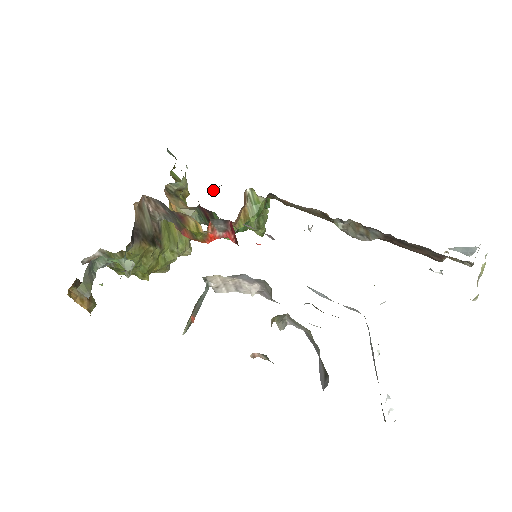
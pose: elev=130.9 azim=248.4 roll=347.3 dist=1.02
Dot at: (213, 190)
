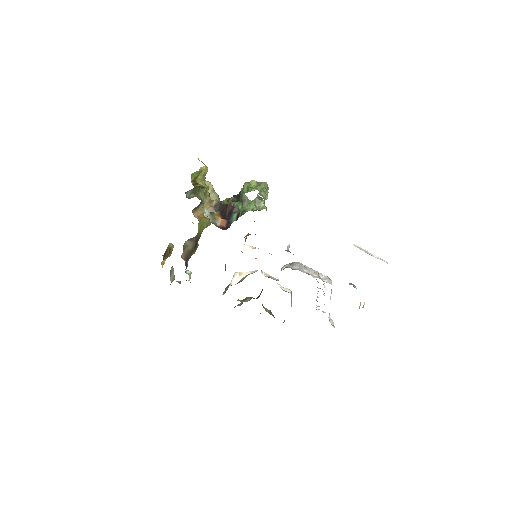
Dot at: (225, 210)
